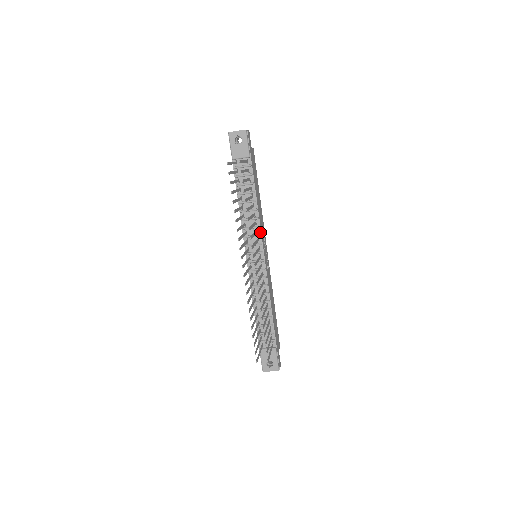
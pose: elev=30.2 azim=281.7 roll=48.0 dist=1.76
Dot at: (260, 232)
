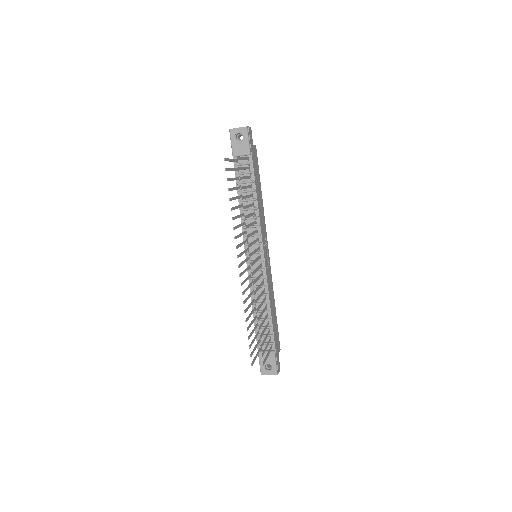
Dot at: (260, 231)
